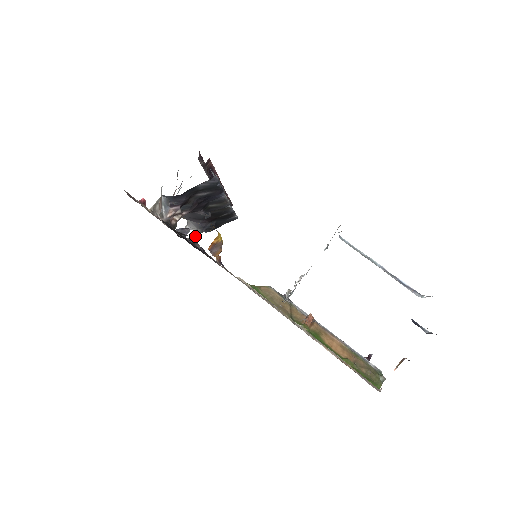
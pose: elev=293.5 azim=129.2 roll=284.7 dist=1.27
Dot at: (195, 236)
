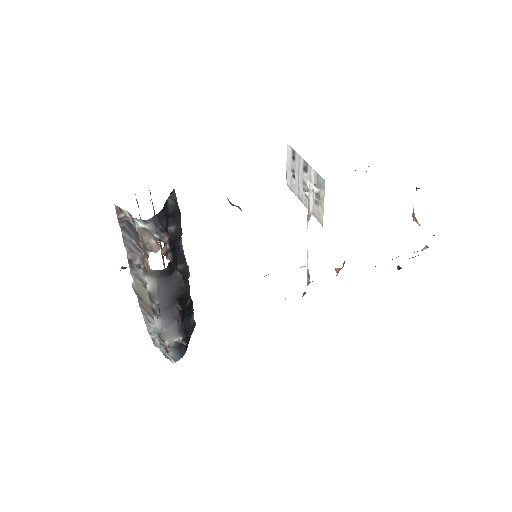
Dot at: (182, 343)
